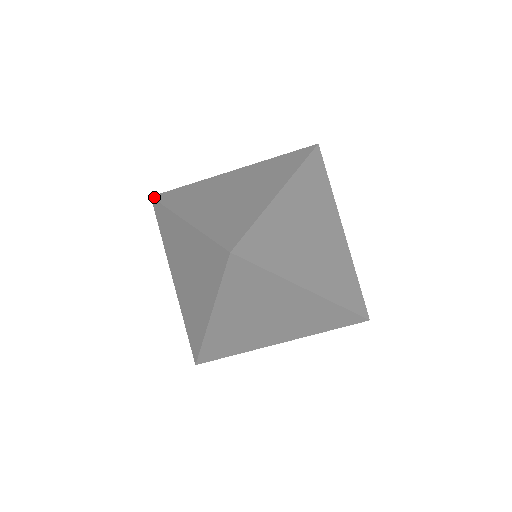
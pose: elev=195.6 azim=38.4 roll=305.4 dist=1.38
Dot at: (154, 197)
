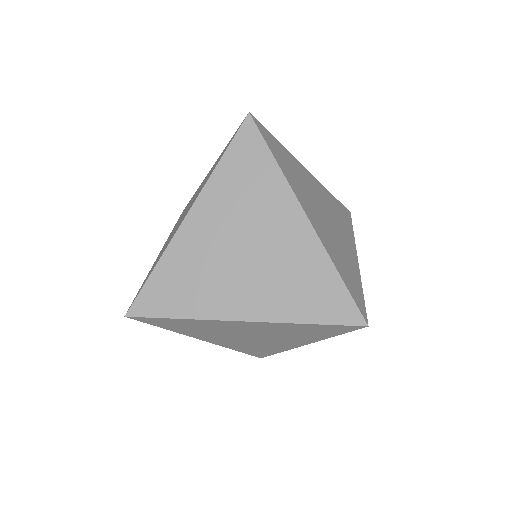
Dot at: occluded
